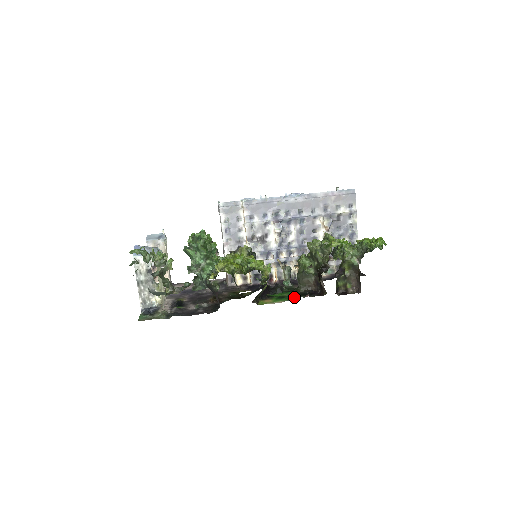
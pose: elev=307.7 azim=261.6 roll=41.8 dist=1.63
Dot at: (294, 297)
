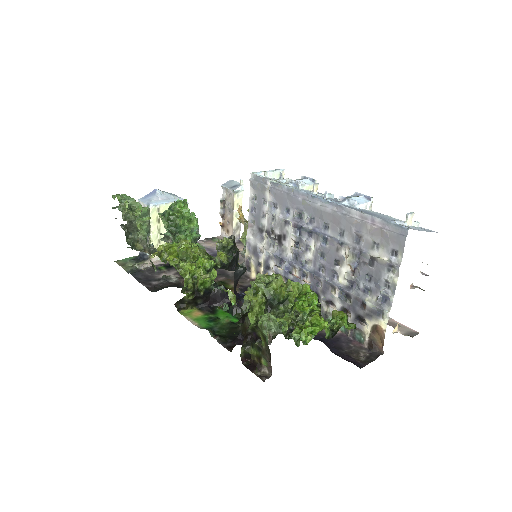
Dot at: (214, 329)
